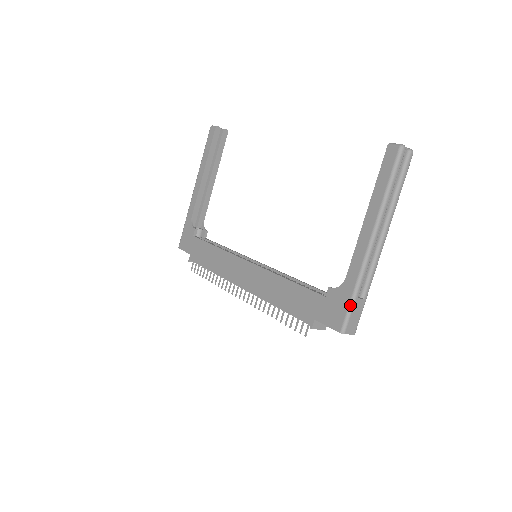
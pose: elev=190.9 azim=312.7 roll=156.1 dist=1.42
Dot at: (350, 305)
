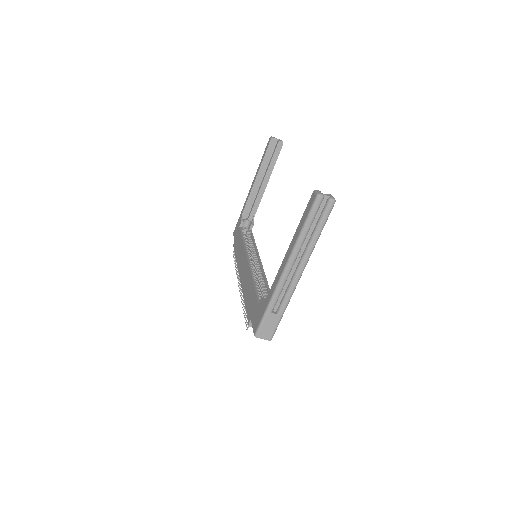
Dot at: (263, 316)
